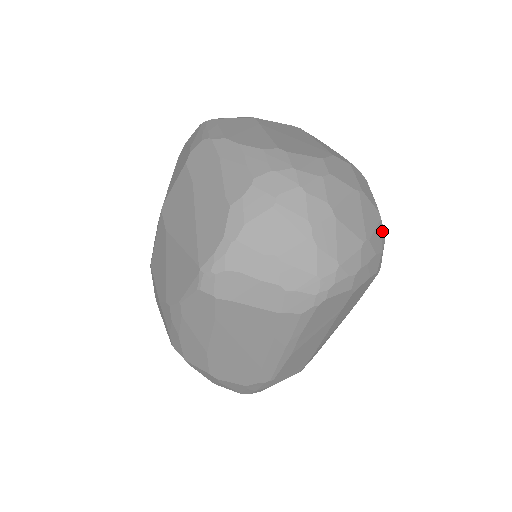
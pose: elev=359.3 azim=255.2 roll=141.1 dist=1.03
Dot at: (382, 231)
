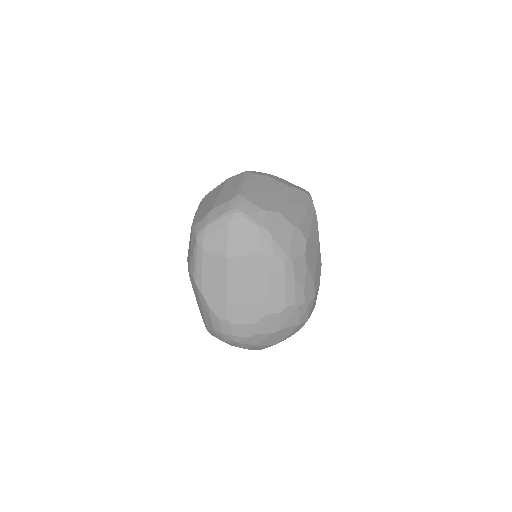
Dot at: (302, 325)
